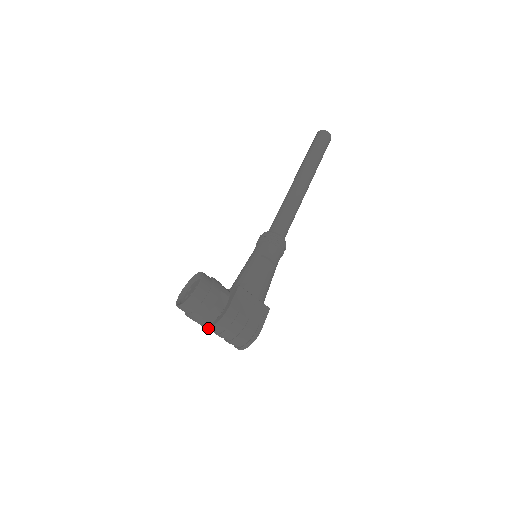
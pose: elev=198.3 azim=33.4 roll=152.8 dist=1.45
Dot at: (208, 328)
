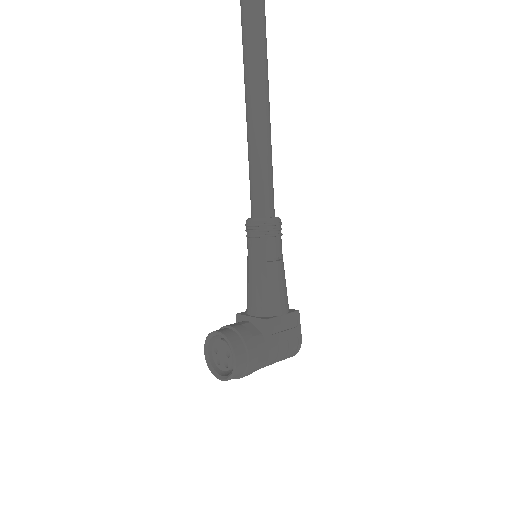
Dot at: occluded
